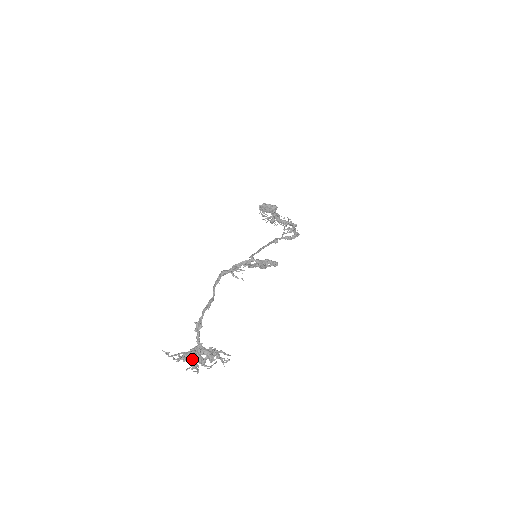
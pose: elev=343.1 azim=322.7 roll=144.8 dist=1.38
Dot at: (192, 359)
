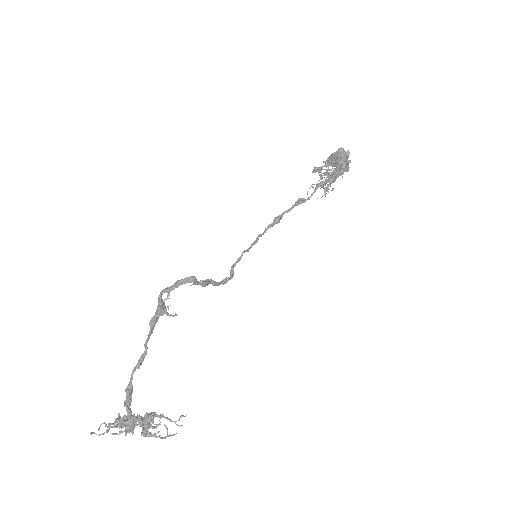
Dot at: (131, 429)
